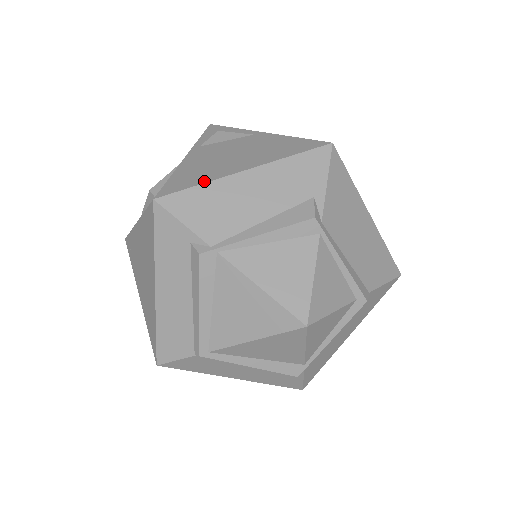
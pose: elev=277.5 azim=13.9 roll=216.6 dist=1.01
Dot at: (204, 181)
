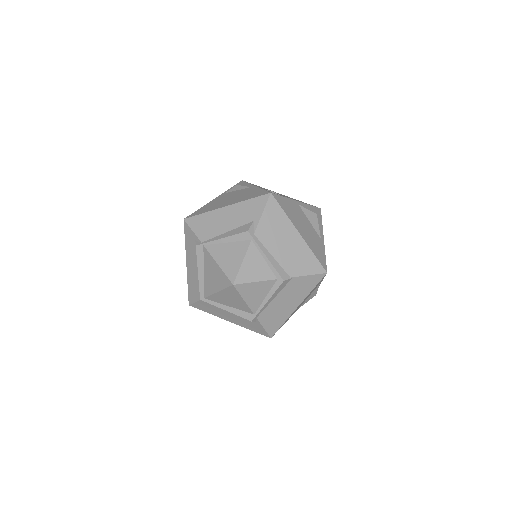
Dot at: (207, 211)
